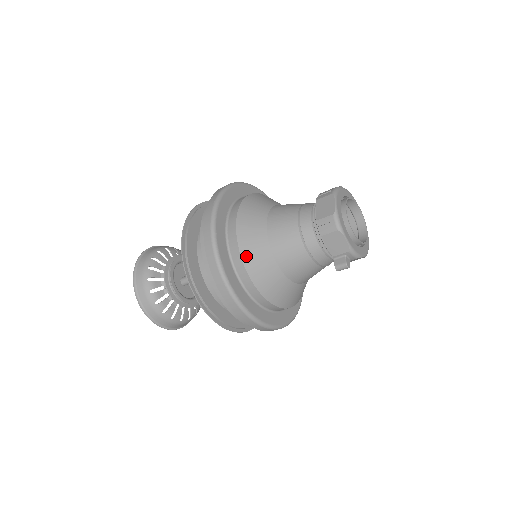
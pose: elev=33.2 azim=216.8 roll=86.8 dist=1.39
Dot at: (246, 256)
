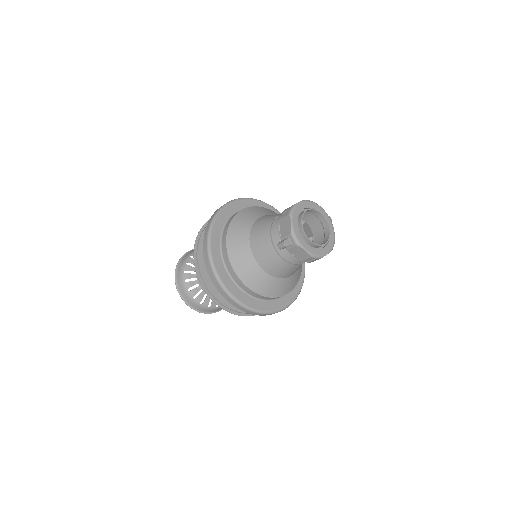
Dot at: (233, 225)
